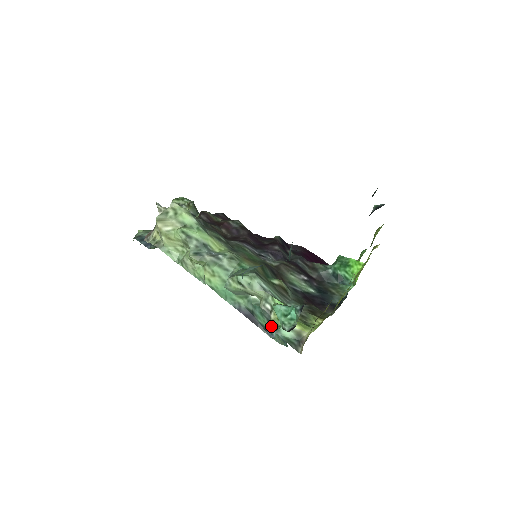
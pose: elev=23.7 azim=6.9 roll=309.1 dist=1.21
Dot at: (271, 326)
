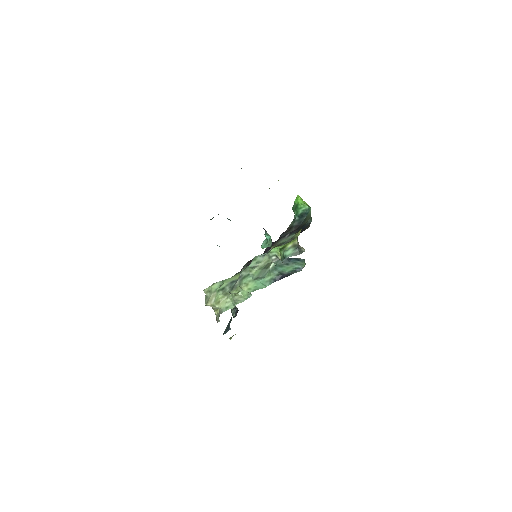
Dot at: (282, 260)
